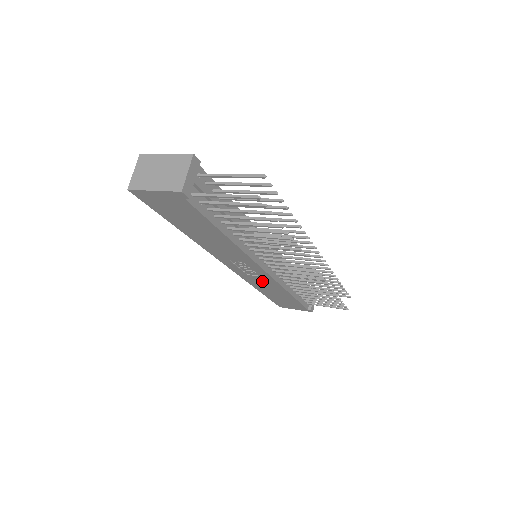
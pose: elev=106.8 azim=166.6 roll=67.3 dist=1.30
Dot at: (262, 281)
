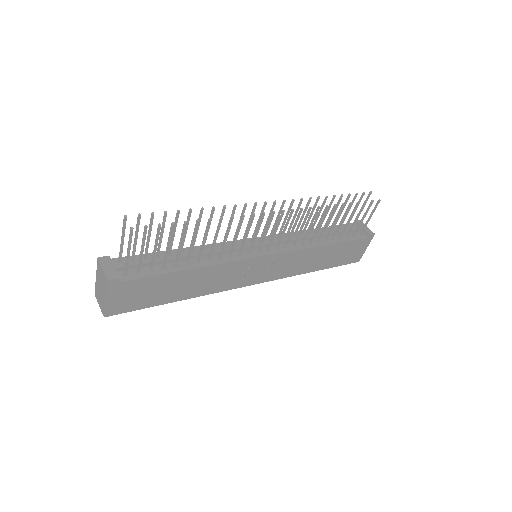
Dot at: (291, 263)
